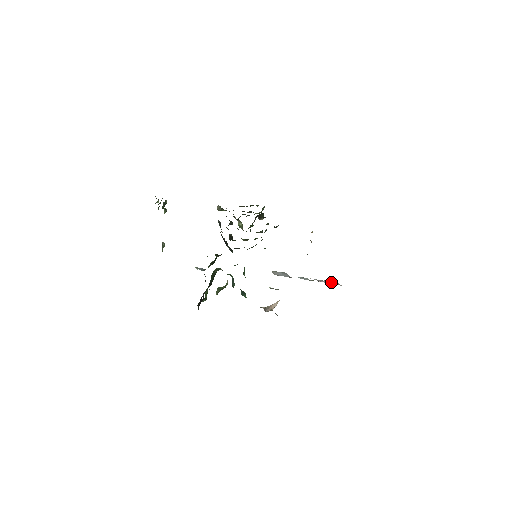
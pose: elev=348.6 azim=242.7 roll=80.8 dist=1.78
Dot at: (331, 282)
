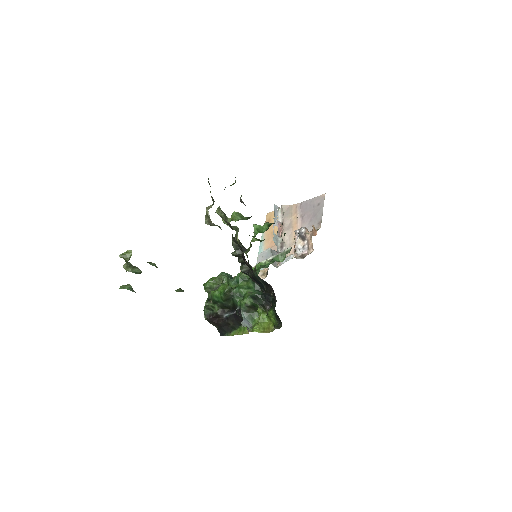
Dot at: (276, 212)
